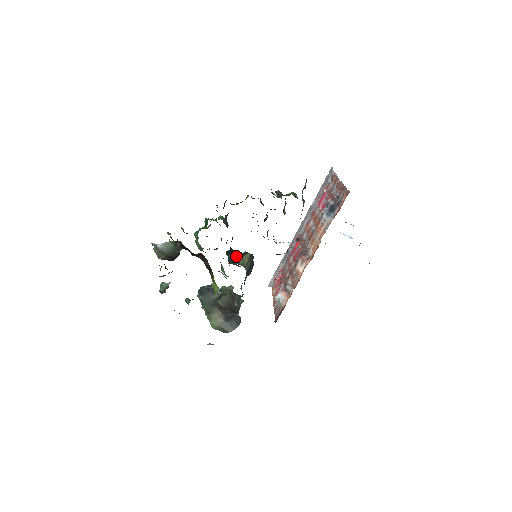
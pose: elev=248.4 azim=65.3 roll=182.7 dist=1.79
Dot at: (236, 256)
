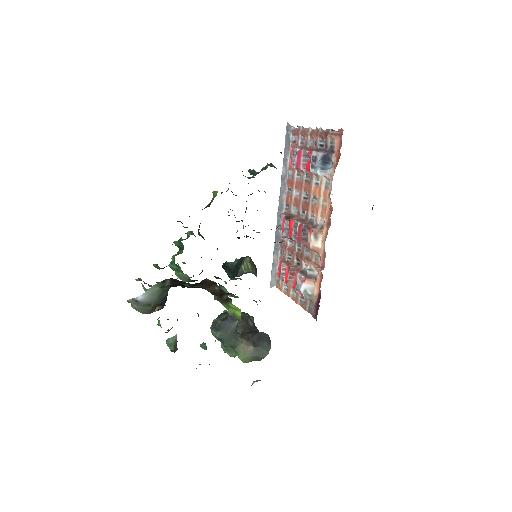
Dot at: (230, 268)
